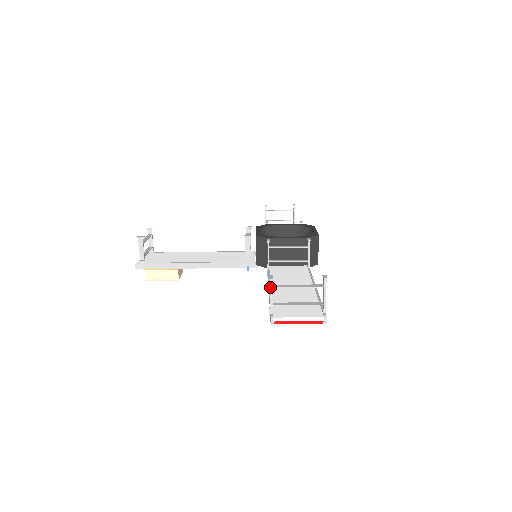
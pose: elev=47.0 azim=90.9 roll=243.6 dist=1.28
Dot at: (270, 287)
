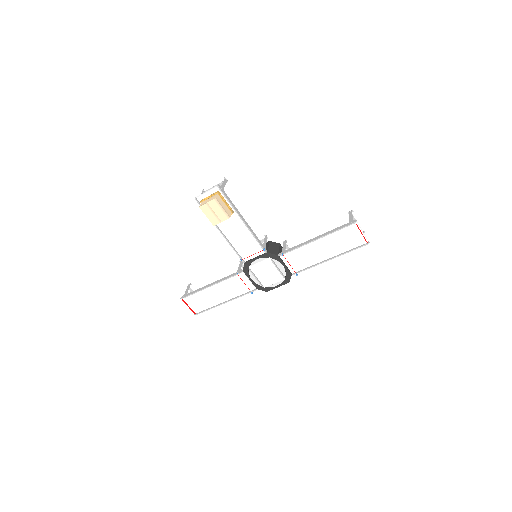
Dot at: occluded
